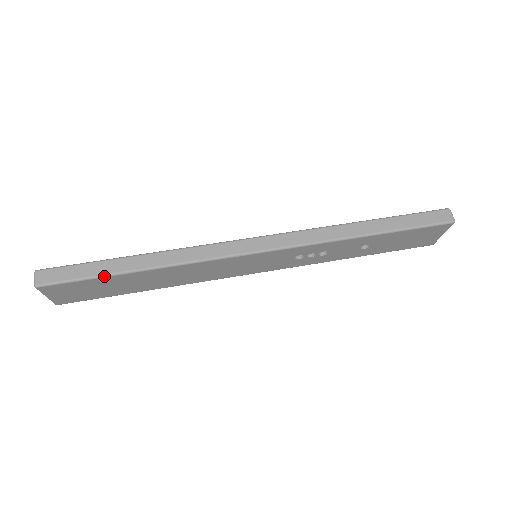
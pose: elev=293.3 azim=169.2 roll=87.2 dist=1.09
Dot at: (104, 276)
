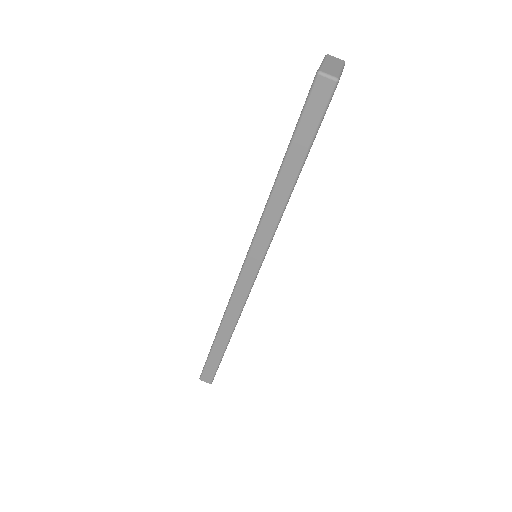
Dot at: (222, 357)
